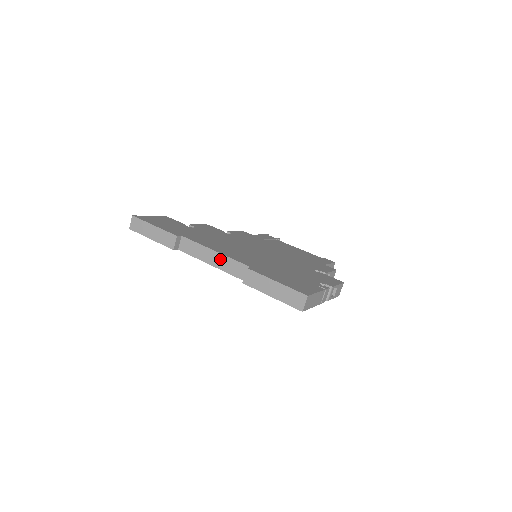
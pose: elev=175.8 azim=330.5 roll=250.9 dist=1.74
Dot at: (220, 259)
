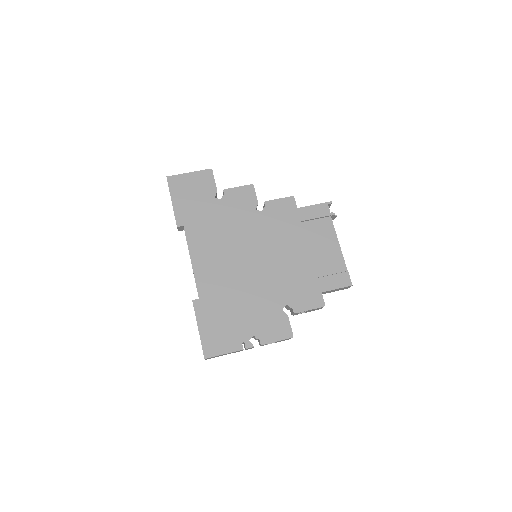
Dot at: (193, 270)
